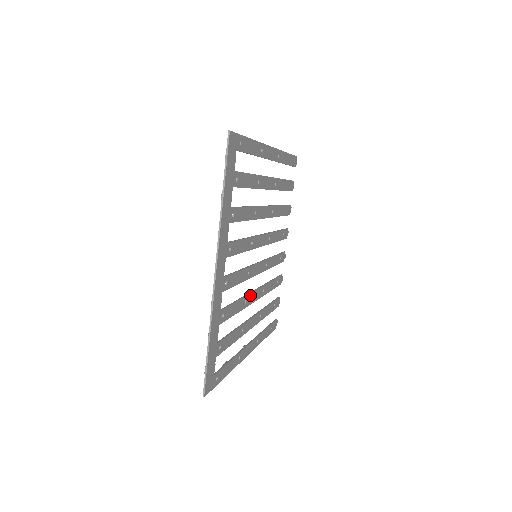
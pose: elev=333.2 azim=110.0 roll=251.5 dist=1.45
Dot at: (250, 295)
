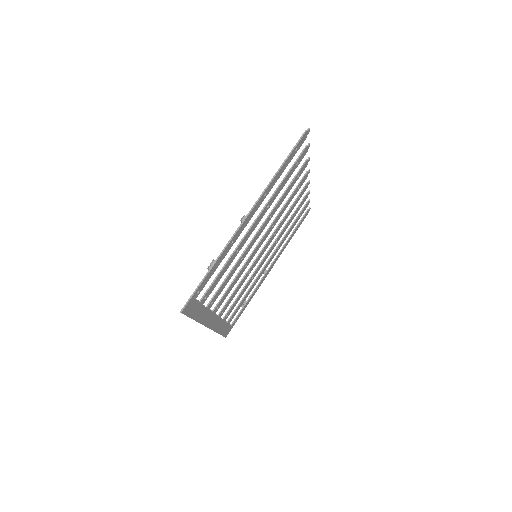
Dot at: (257, 268)
